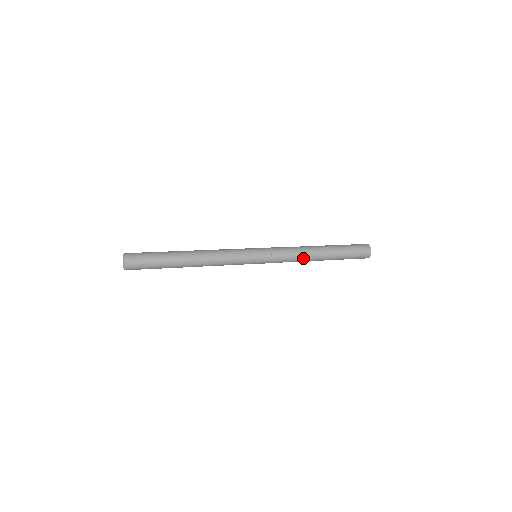
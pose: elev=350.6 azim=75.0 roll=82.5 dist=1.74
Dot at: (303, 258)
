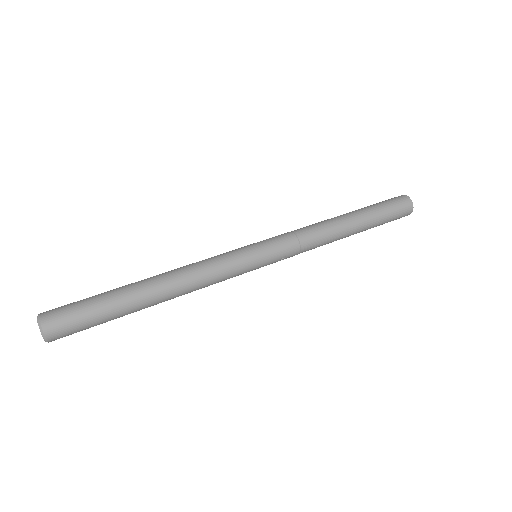
Dot at: occluded
